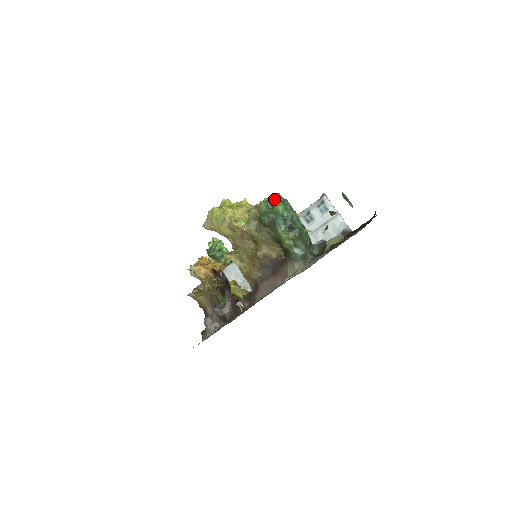
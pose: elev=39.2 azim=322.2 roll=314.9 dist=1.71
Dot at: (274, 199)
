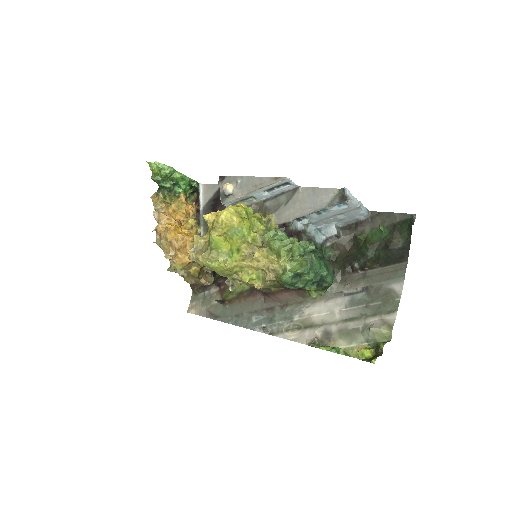
Dot at: (303, 274)
